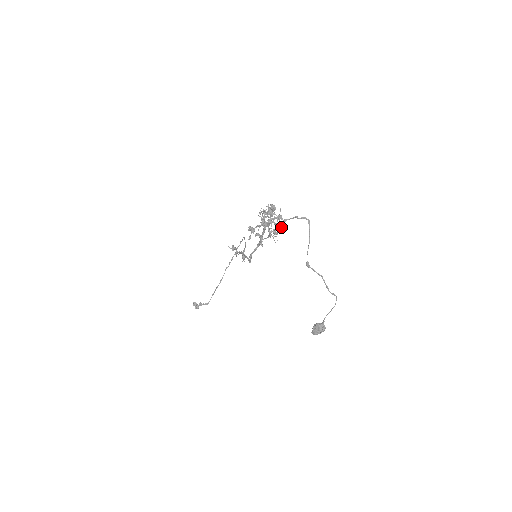
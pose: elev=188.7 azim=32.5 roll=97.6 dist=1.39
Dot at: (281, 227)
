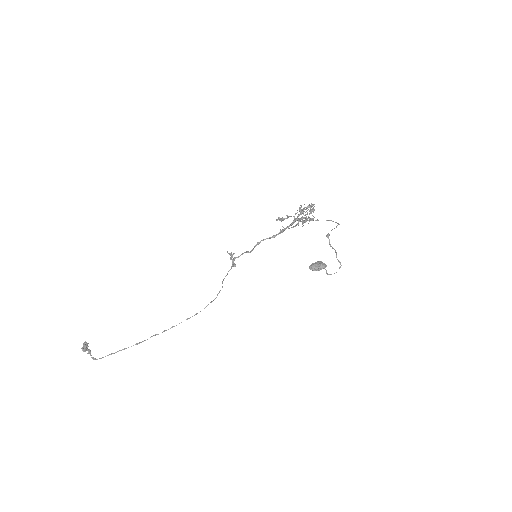
Dot at: (313, 219)
